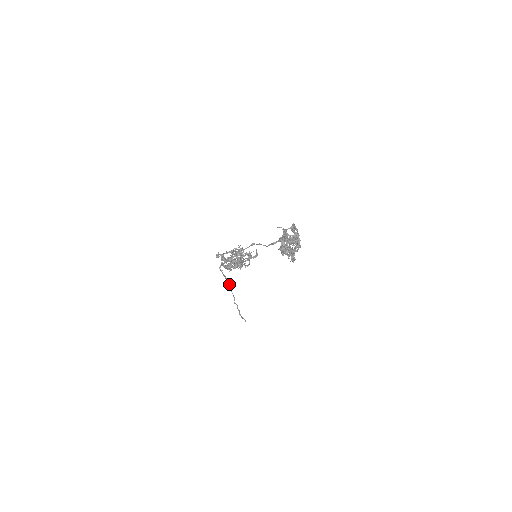
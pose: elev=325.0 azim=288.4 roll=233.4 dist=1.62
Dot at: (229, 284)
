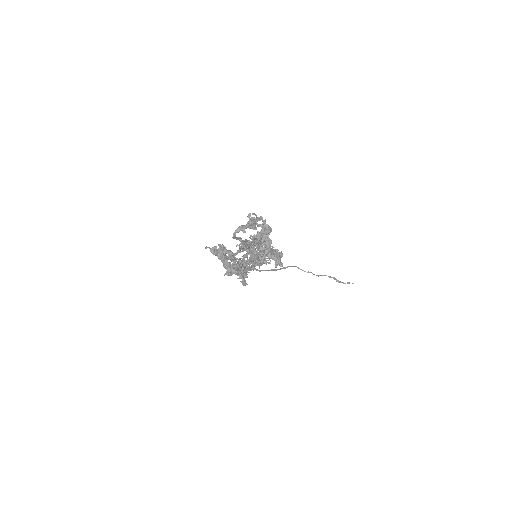
Dot at: (289, 266)
